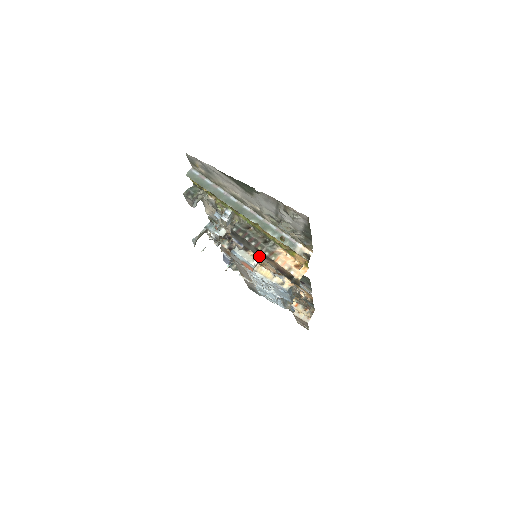
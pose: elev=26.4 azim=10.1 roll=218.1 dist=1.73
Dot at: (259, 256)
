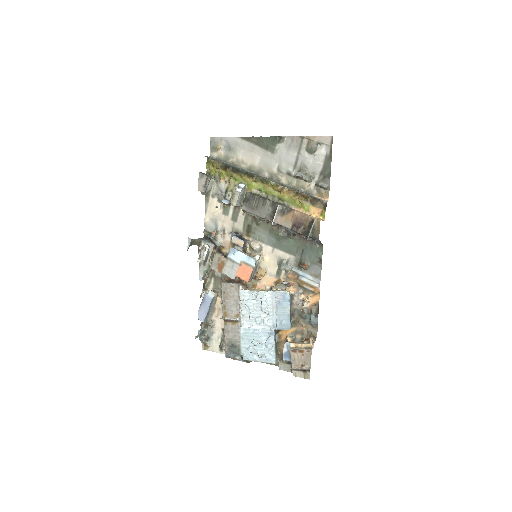
Dot at: (272, 219)
